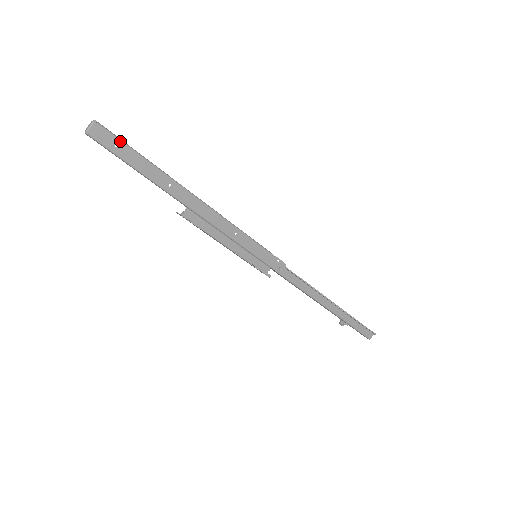
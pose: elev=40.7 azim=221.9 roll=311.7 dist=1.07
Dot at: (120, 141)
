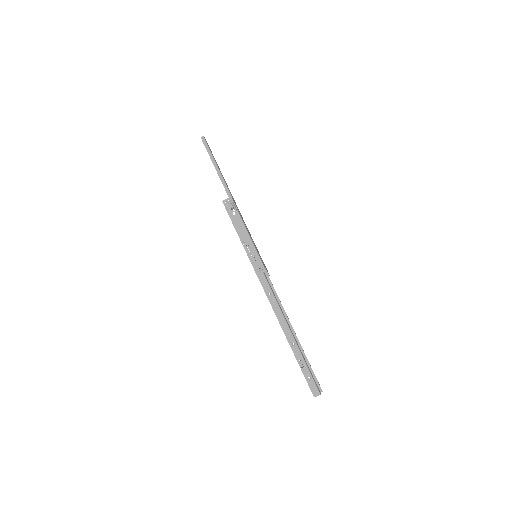
Dot at: occluded
